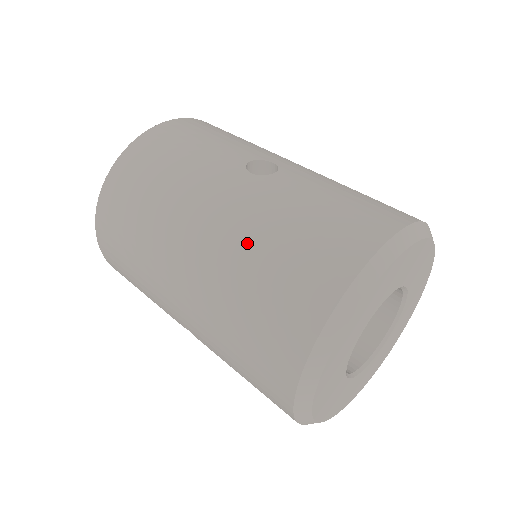
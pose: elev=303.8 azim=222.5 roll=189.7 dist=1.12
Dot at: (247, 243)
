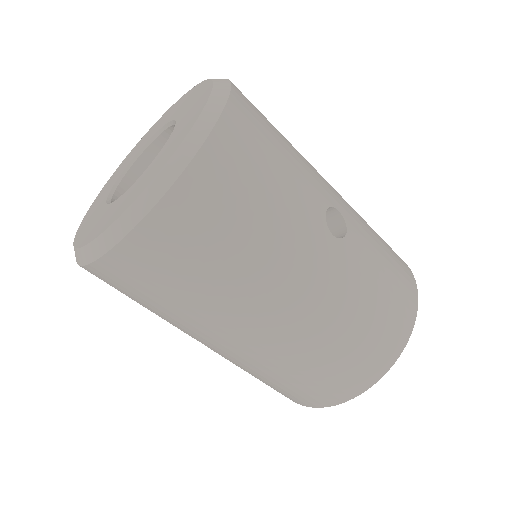
Dot at: (336, 321)
